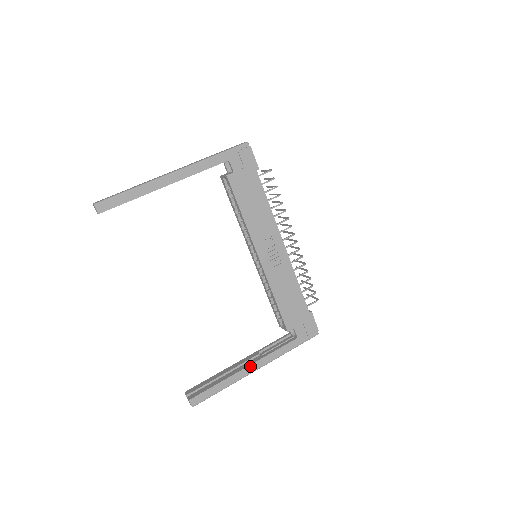
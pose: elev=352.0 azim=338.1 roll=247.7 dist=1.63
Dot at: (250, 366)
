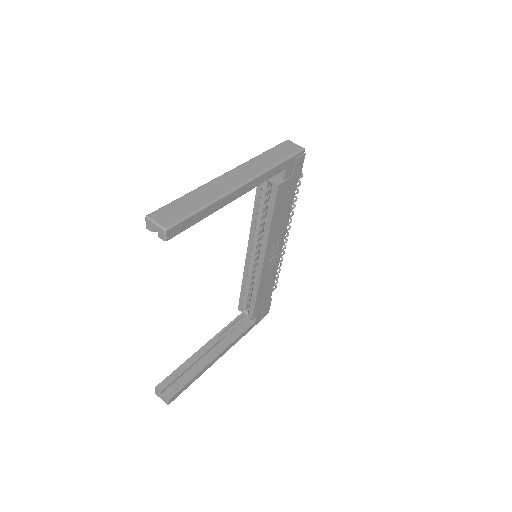
Dot at: (219, 355)
